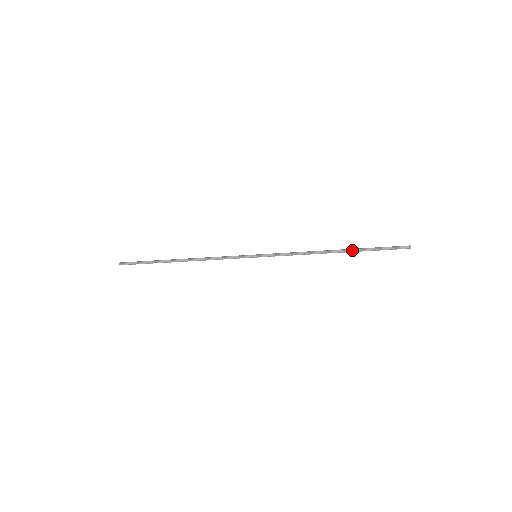
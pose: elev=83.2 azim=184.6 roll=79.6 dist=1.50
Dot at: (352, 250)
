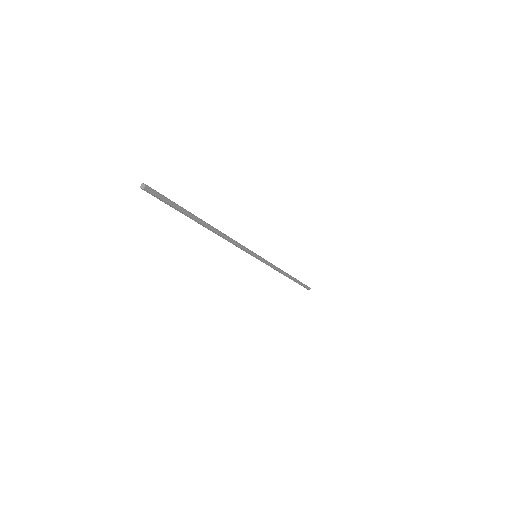
Dot at: (293, 278)
